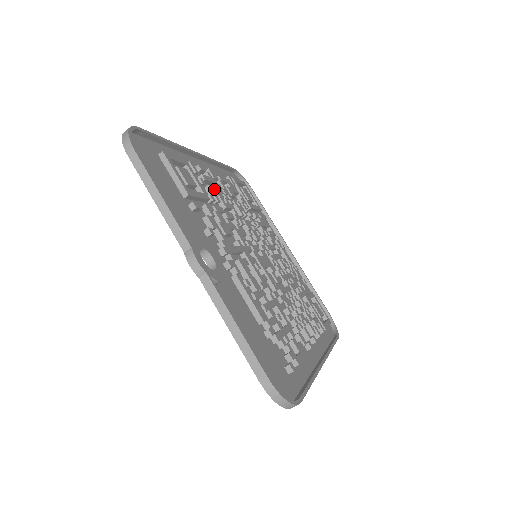
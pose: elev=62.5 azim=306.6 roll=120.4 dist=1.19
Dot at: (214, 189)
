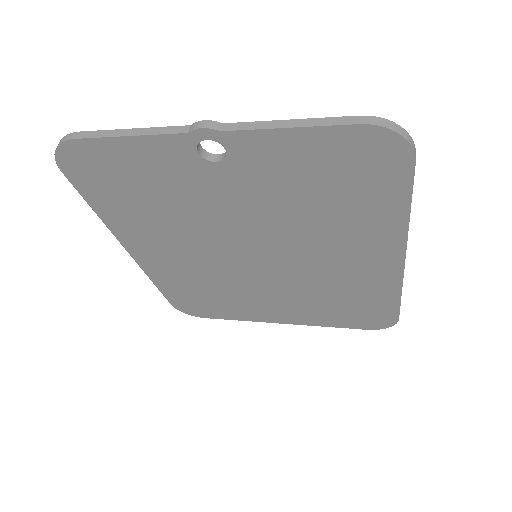
Dot at: occluded
